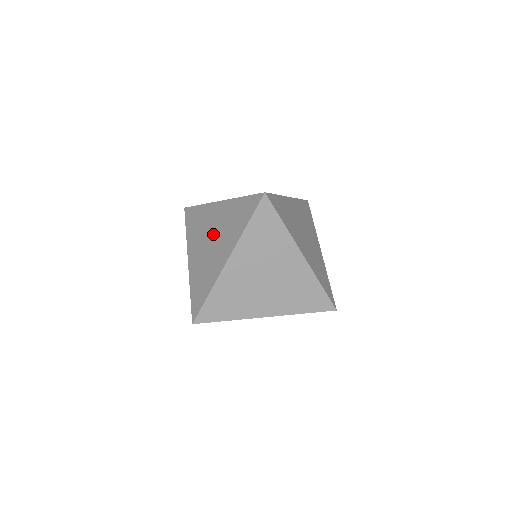
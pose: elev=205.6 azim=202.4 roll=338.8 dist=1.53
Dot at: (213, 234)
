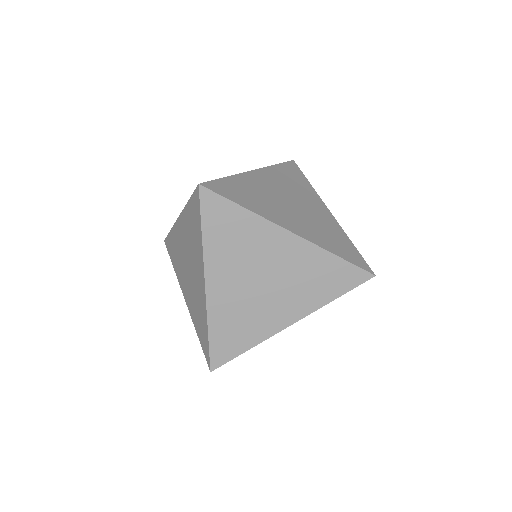
Dot at: (187, 258)
